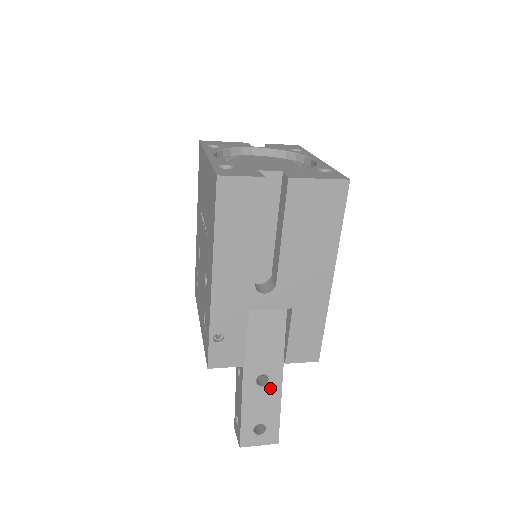
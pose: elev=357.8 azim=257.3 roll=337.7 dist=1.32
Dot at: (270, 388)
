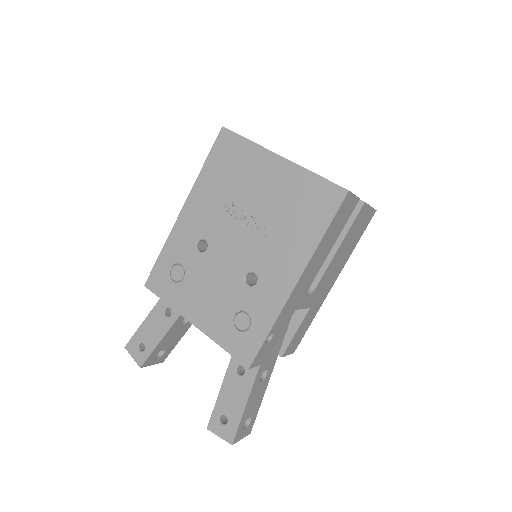
Dot at: (265, 382)
